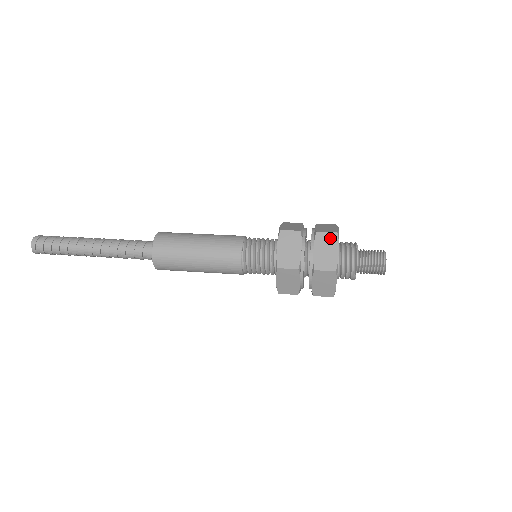
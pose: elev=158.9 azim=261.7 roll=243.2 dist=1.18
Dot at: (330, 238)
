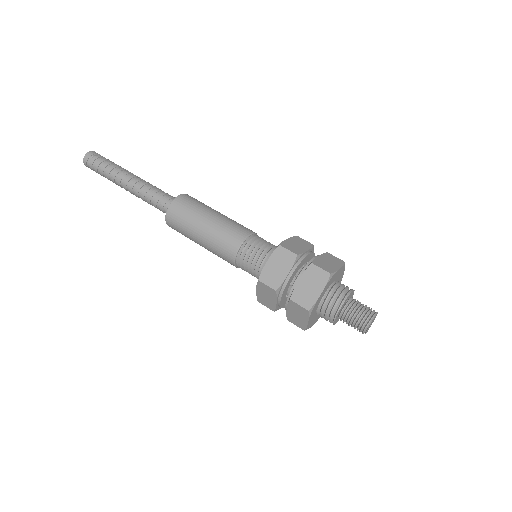
Dot at: (301, 310)
